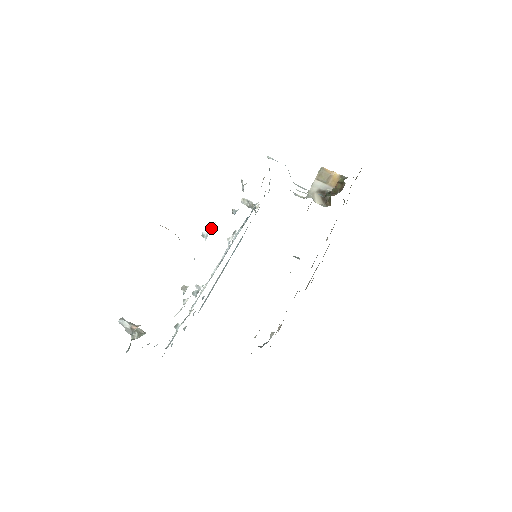
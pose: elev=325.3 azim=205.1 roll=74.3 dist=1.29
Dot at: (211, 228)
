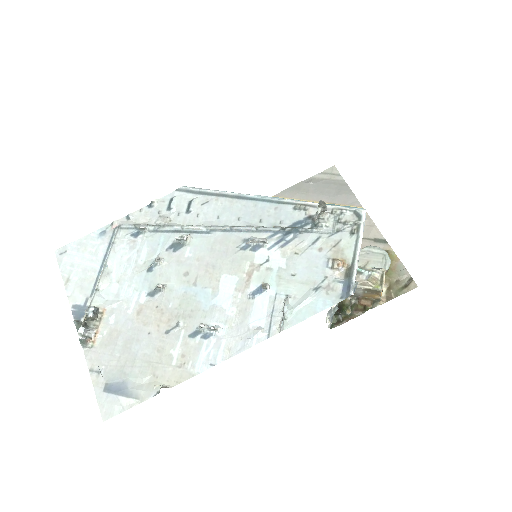
Dot at: (212, 331)
